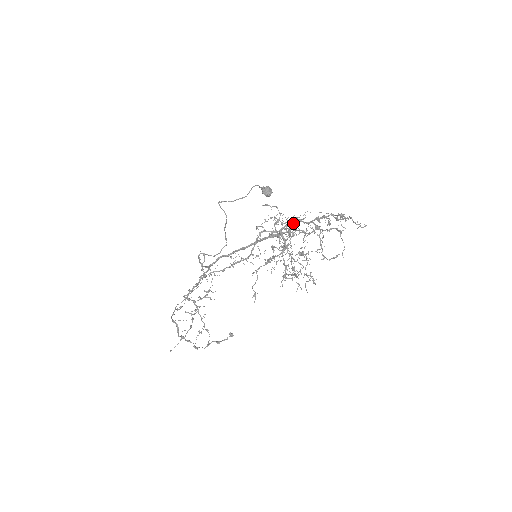
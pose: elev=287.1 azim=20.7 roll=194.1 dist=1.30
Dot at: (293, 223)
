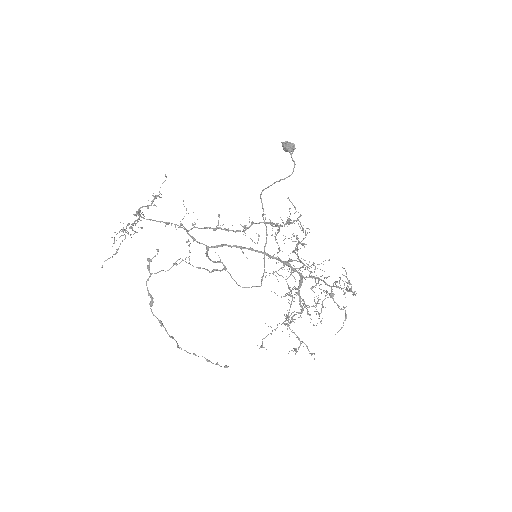
Dot at: (318, 283)
